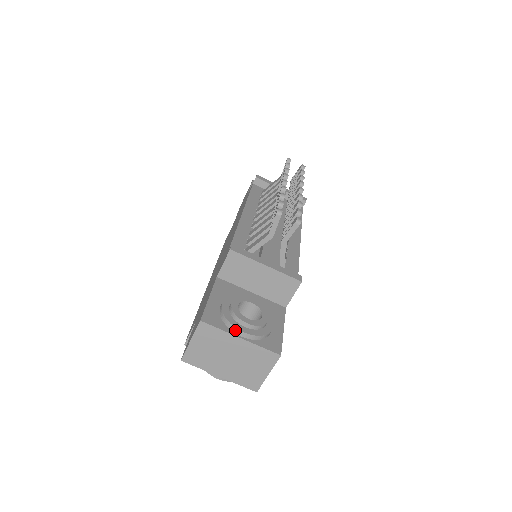
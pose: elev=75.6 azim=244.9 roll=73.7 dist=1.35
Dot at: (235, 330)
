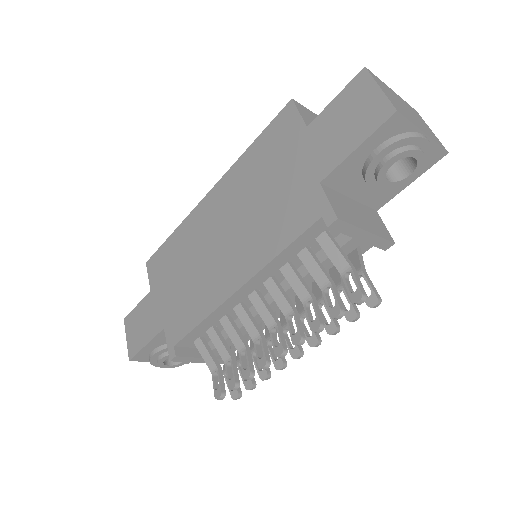
Dot at: (156, 365)
